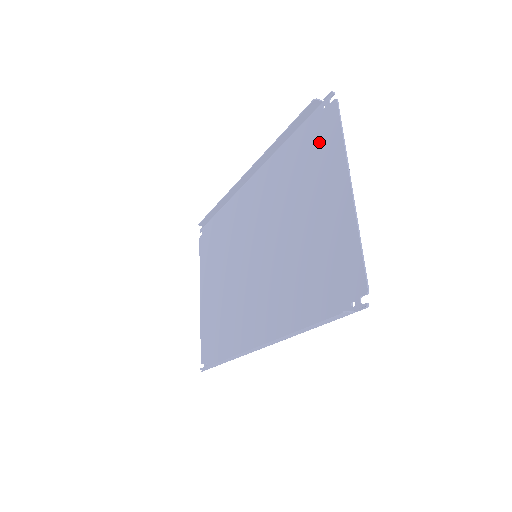
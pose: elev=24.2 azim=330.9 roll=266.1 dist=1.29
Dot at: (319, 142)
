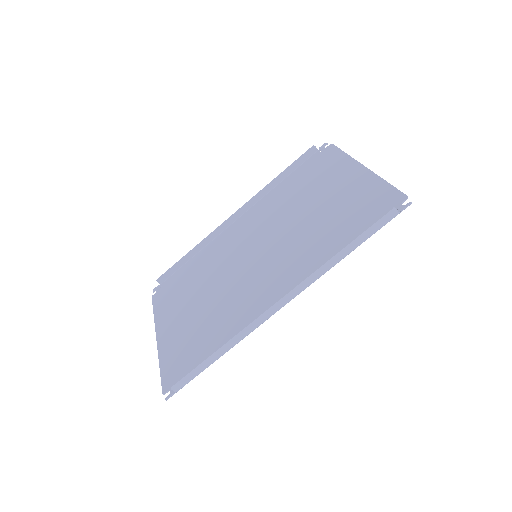
Dot at: (321, 165)
